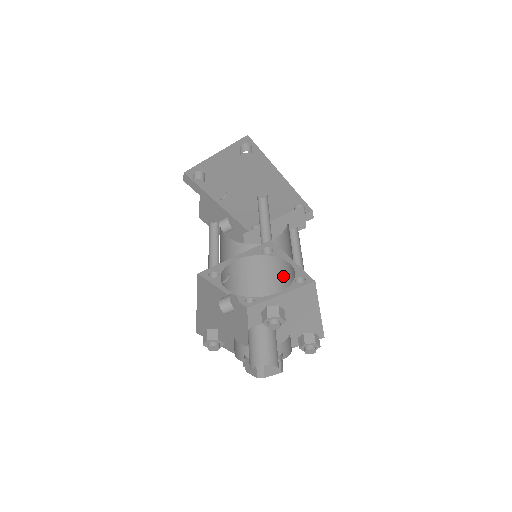
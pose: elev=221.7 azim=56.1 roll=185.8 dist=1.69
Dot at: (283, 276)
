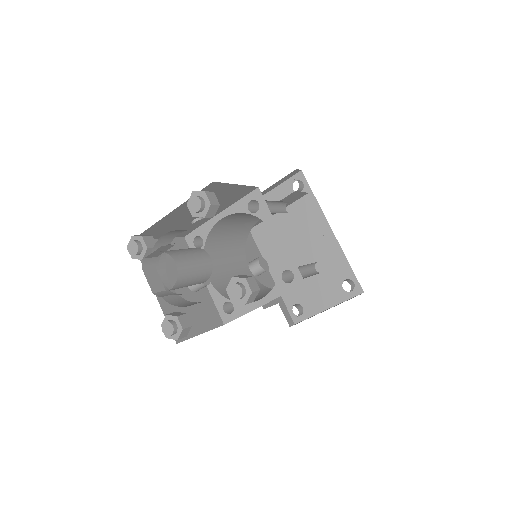
Dot at: occluded
